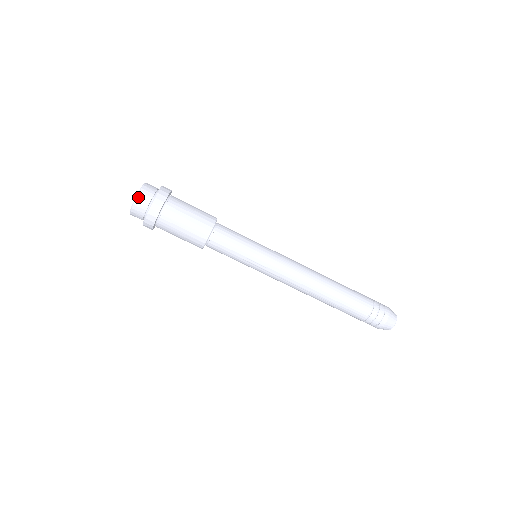
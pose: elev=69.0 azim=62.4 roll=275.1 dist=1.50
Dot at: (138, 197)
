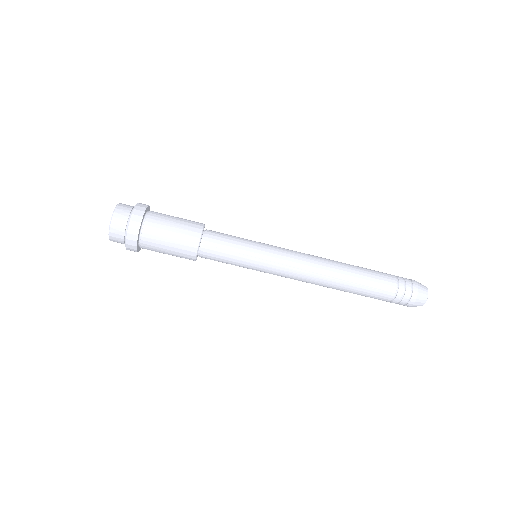
Dot at: (117, 209)
